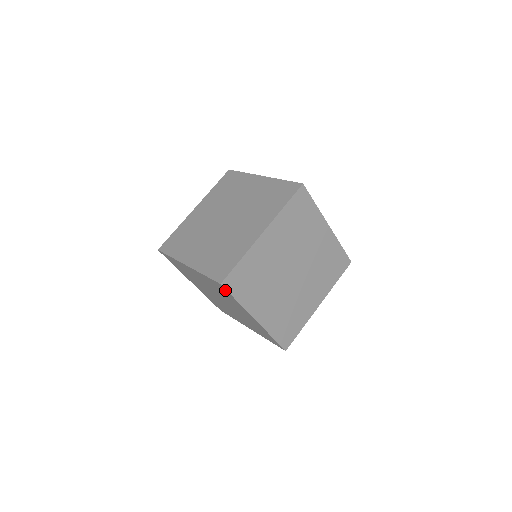
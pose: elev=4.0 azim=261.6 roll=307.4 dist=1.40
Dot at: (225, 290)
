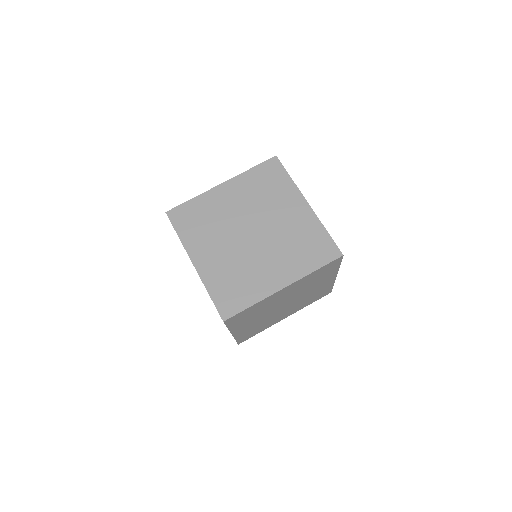
Dot at: (278, 166)
